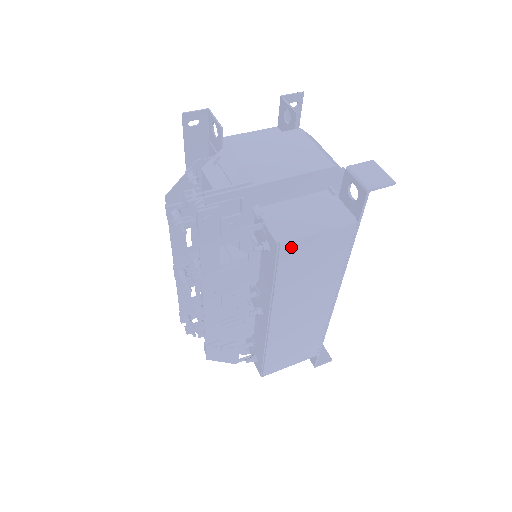
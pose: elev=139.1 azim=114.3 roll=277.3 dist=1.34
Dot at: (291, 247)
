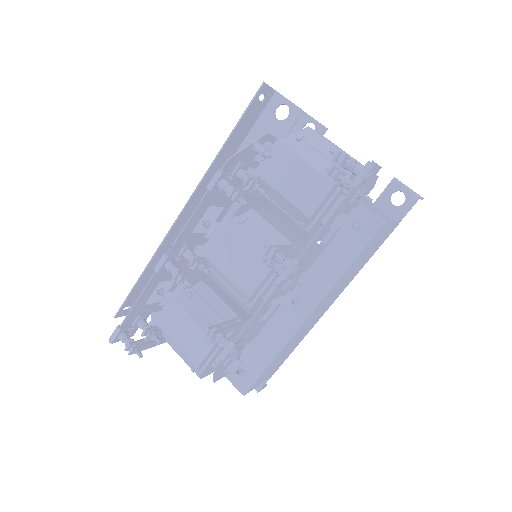
Dot at: (383, 228)
